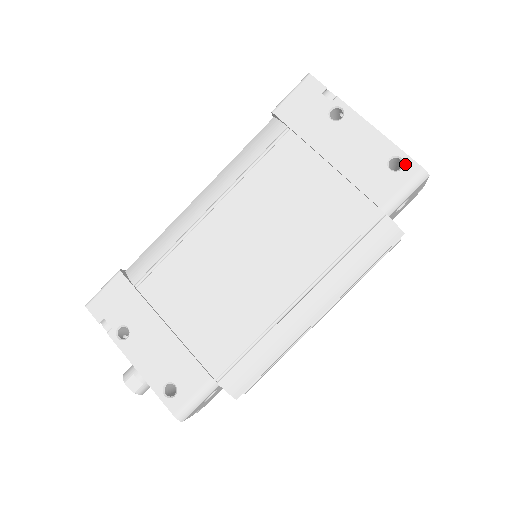
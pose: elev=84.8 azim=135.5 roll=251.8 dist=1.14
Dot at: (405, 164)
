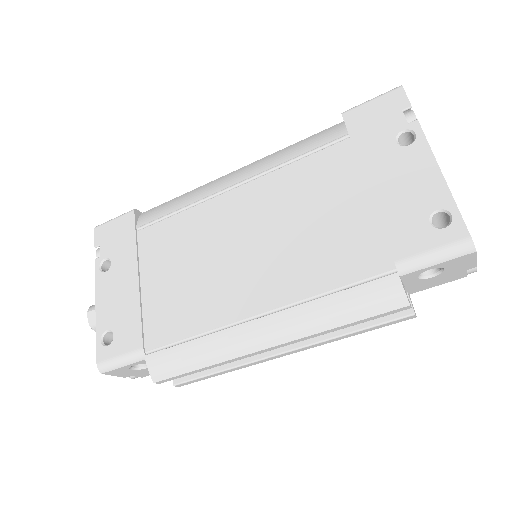
Dot at: (452, 224)
